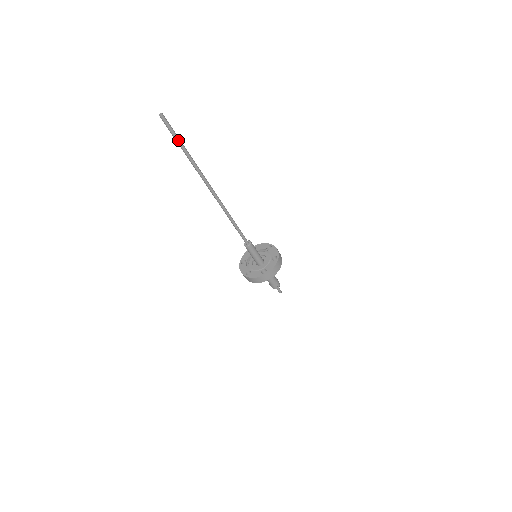
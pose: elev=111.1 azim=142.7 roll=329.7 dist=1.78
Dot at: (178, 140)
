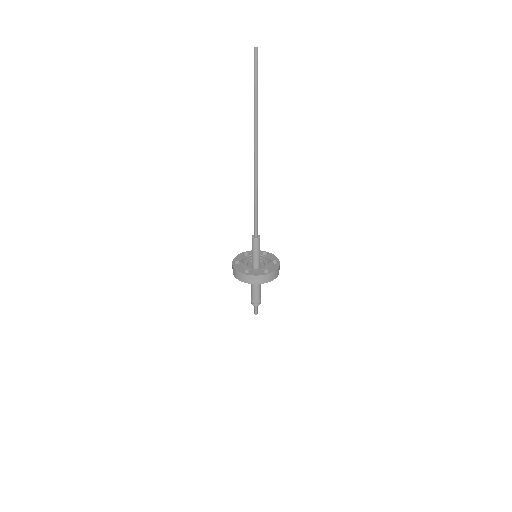
Dot at: (256, 82)
